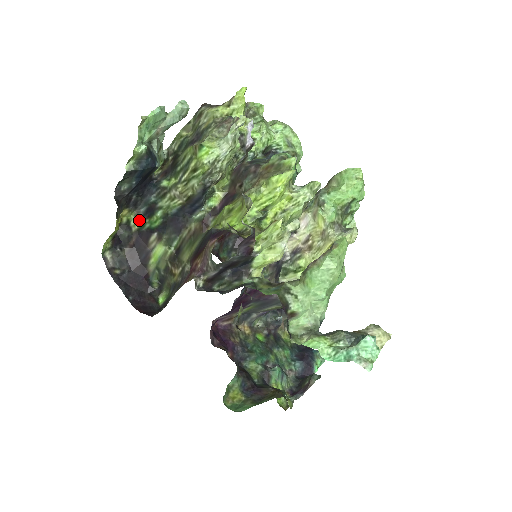
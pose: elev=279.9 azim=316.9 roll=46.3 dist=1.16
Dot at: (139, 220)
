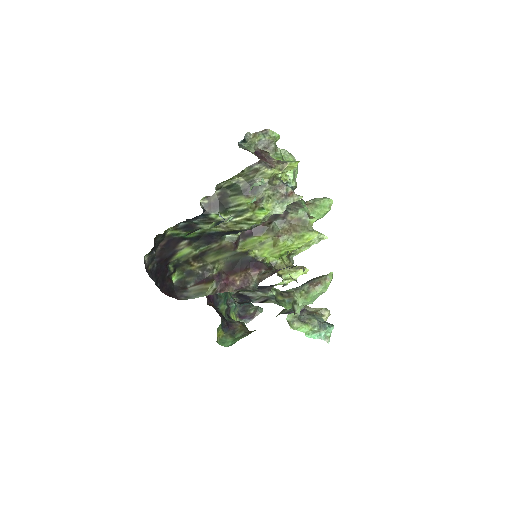
Dot at: (174, 230)
